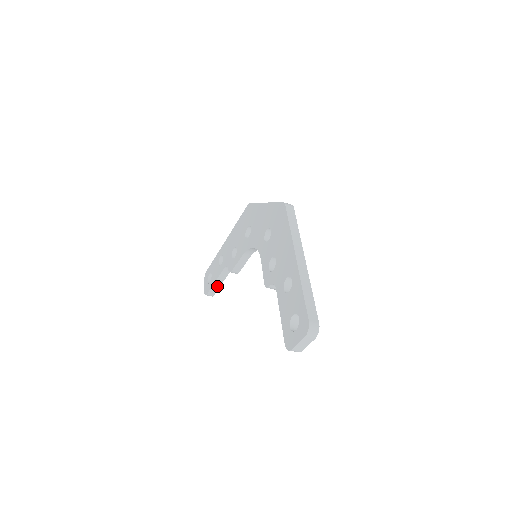
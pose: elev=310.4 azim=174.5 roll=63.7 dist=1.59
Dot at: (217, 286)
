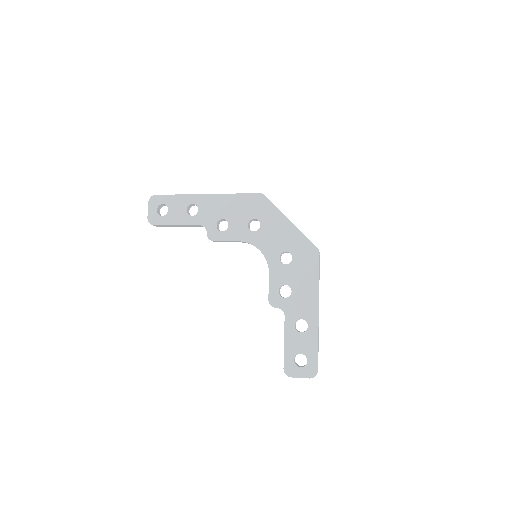
Dot at: (171, 226)
